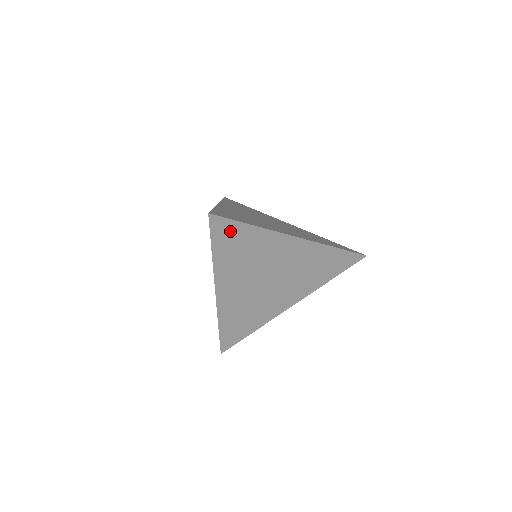
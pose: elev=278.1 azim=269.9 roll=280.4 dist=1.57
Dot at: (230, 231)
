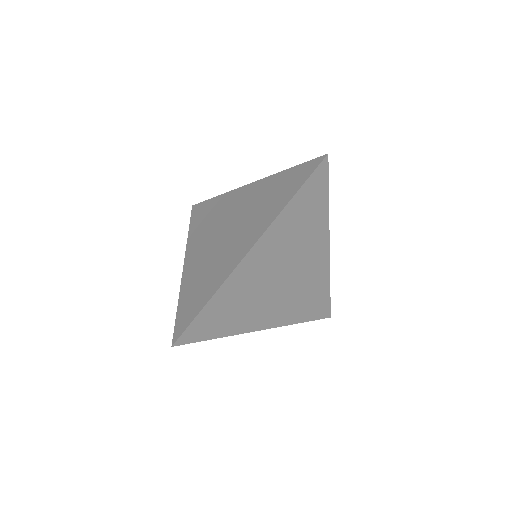
Dot at: occluded
